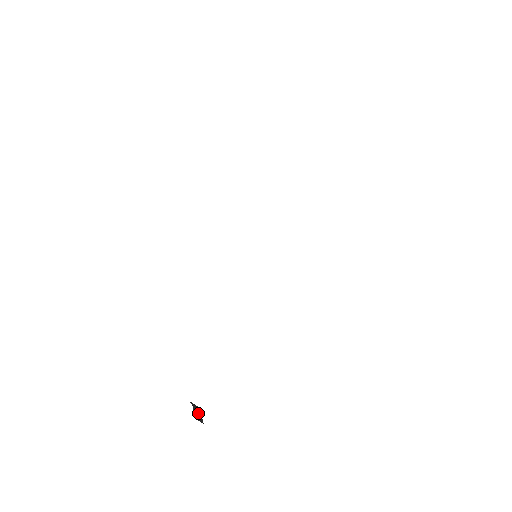
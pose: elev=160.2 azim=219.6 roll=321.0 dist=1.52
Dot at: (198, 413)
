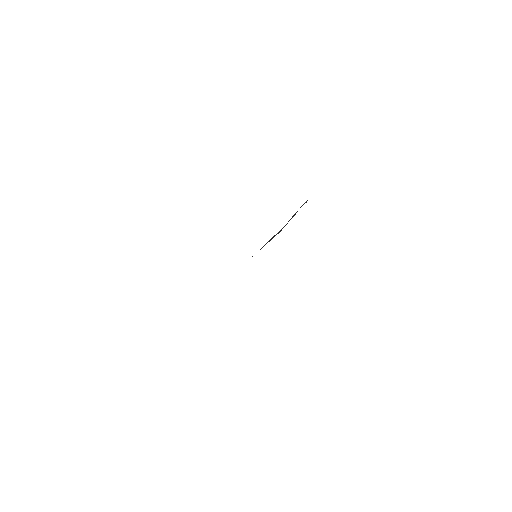
Dot at: occluded
